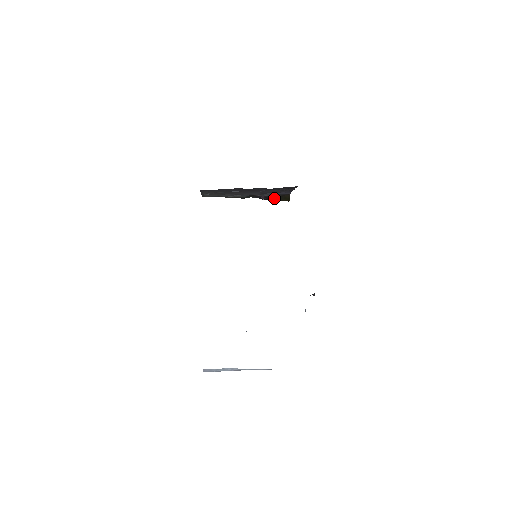
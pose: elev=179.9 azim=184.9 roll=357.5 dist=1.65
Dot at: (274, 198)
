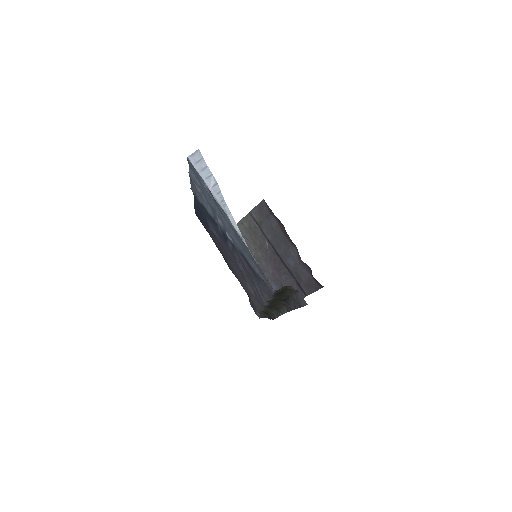
Dot at: occluded
